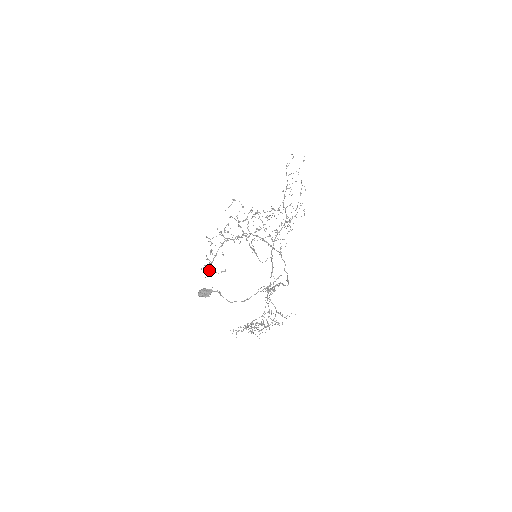
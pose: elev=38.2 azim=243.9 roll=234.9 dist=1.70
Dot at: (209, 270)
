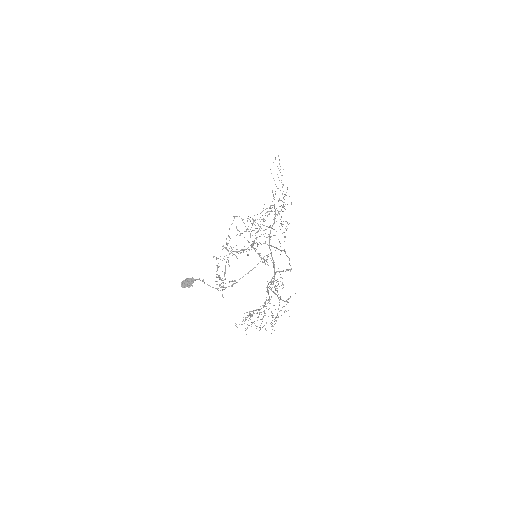
Dot at: (225, 288)
